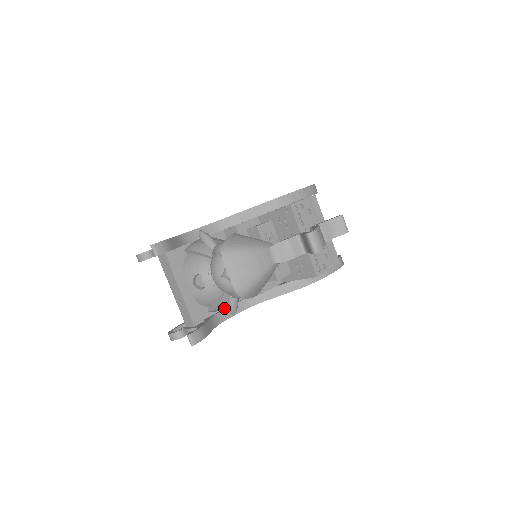
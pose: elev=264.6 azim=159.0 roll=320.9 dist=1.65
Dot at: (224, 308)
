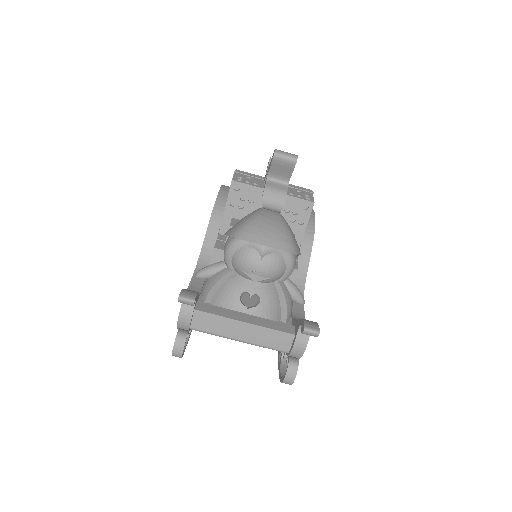
Dot at: (291, 306)
